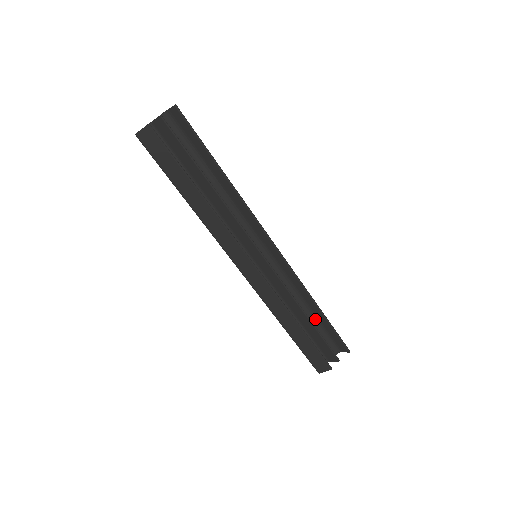
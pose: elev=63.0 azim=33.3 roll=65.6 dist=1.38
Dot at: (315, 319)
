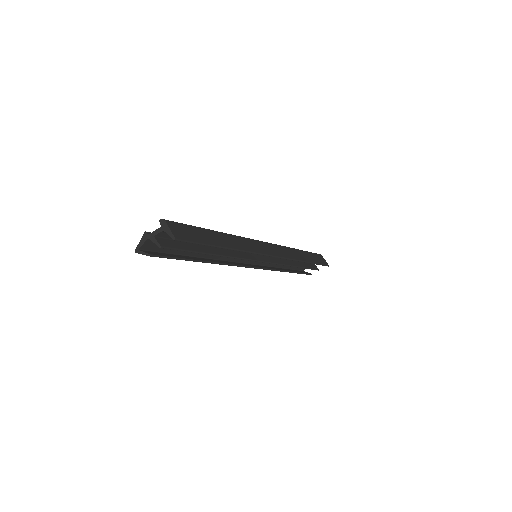
Dot at: occluded
